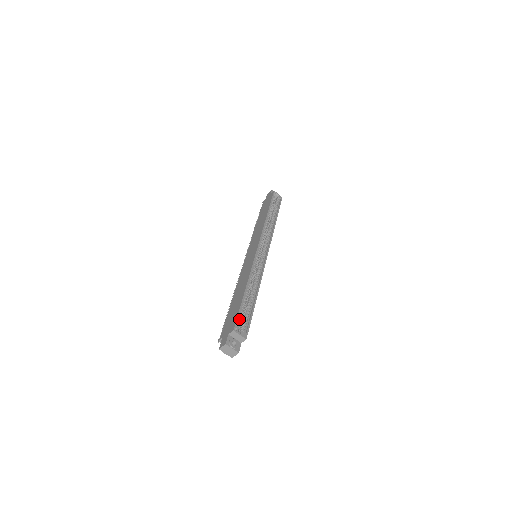
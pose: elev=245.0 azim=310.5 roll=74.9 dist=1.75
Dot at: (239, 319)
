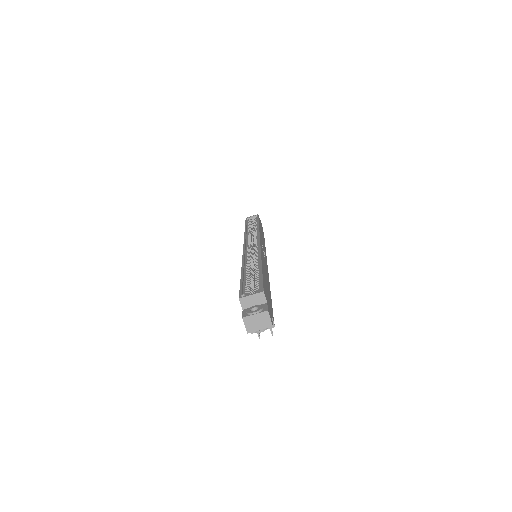
Dot at: (245, 289)
